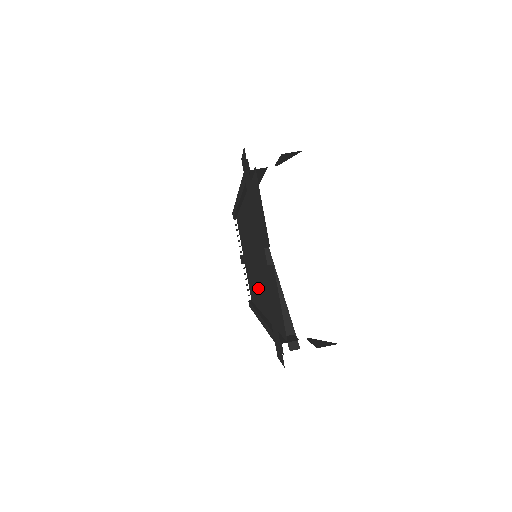
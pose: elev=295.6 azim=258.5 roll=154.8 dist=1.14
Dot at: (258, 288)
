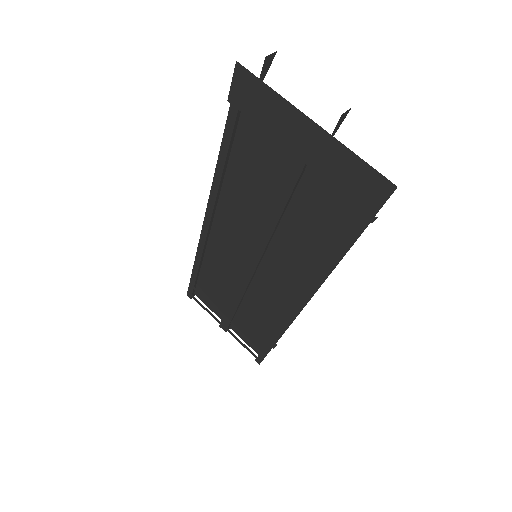
Dot at: (276, 285)
